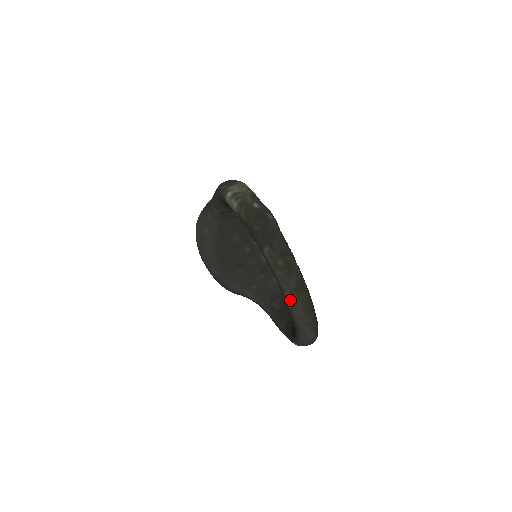
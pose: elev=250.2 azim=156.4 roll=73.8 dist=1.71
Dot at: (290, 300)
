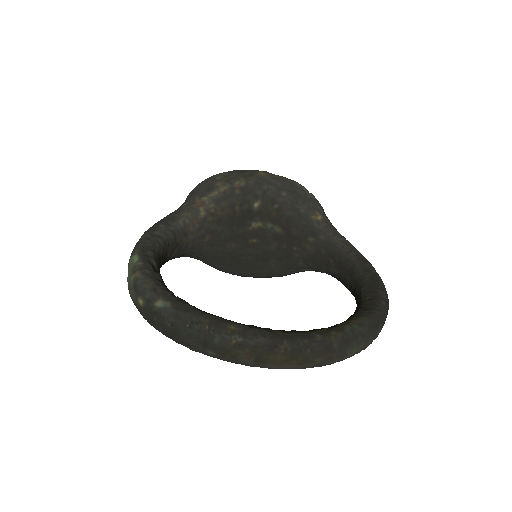
Dot at: occluded
